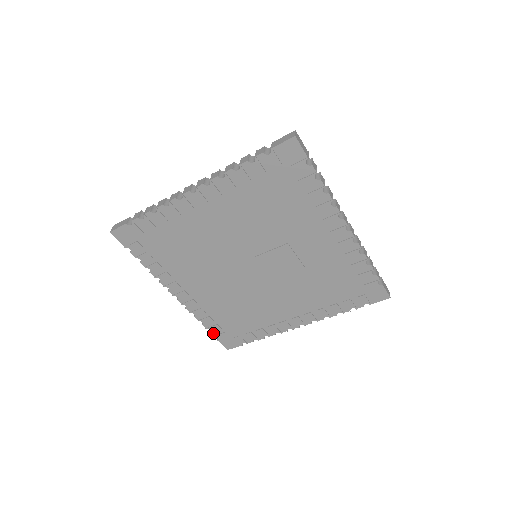
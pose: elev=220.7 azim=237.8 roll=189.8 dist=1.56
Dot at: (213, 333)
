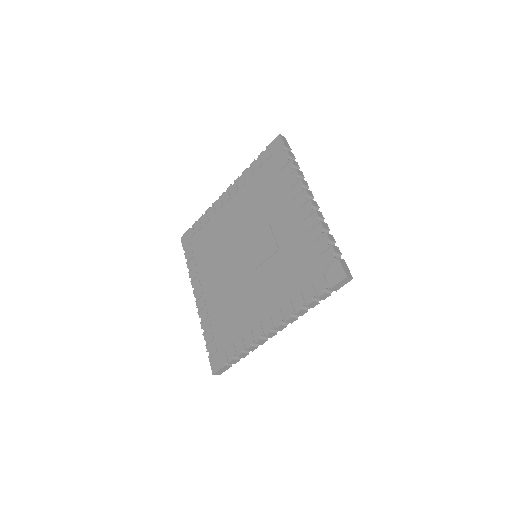
Dot at: (208, 347)
